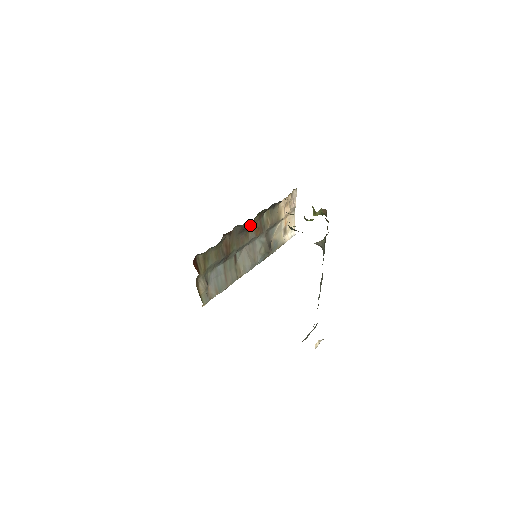
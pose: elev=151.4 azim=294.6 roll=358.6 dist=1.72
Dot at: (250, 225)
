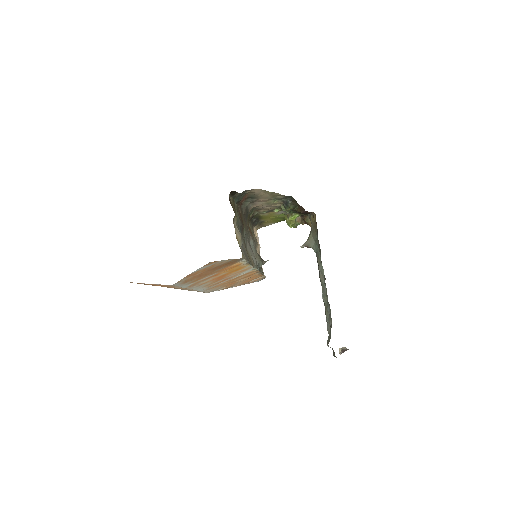
Dot at: (247, 219)
